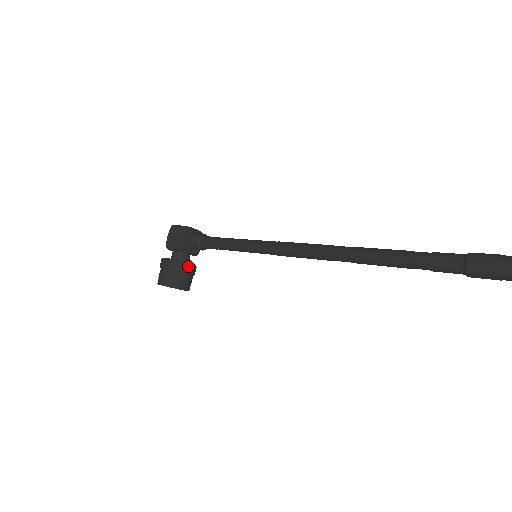
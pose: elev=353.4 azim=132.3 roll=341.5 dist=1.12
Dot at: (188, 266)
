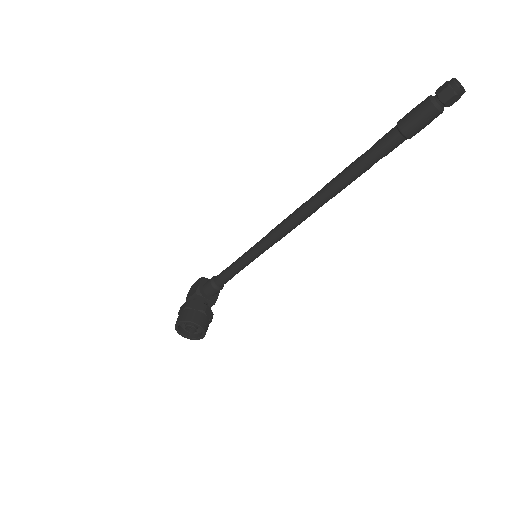
Dot at: (203, 305)
